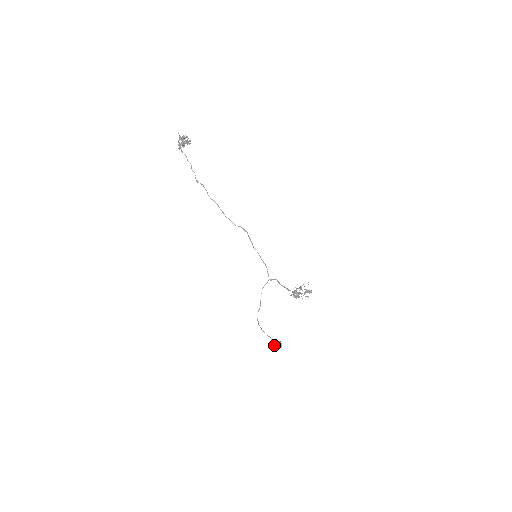
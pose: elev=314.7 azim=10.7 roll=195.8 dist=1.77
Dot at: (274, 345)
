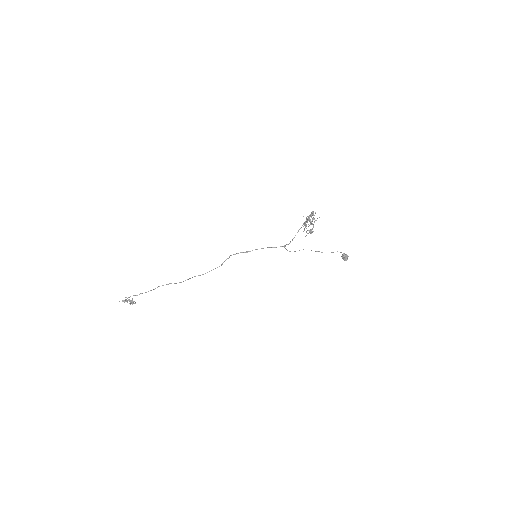
Dot at: occluded
